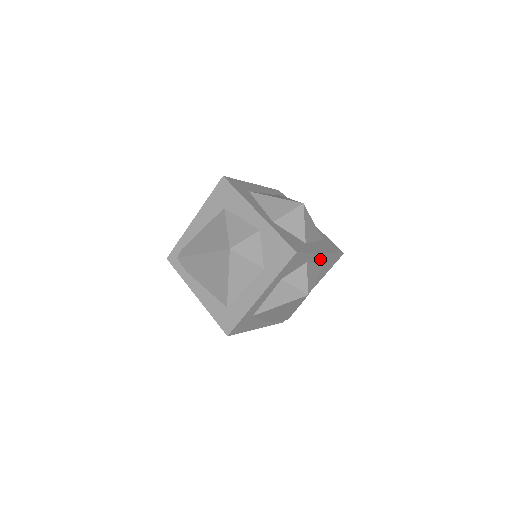
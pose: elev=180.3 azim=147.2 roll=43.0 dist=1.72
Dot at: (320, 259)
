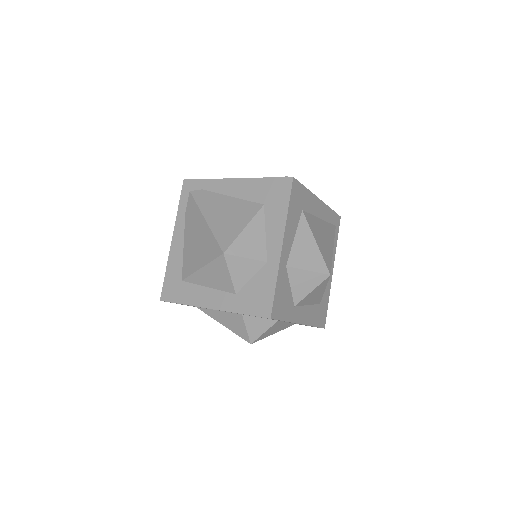
Dot at: occluded
